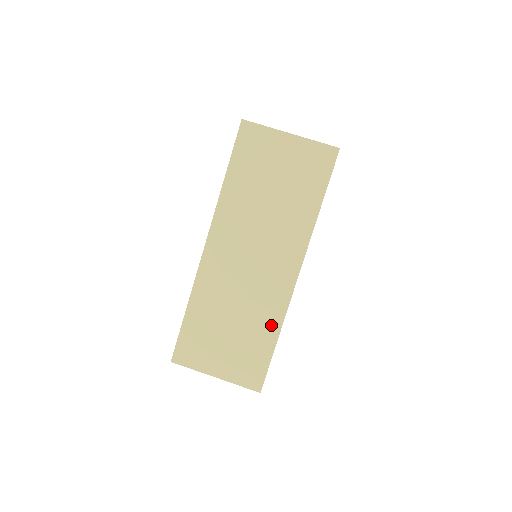
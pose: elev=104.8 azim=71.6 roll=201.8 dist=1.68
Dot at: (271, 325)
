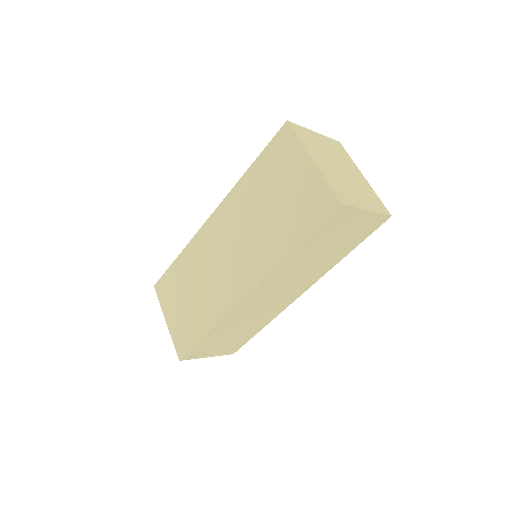
Dot at: (210, 318)
